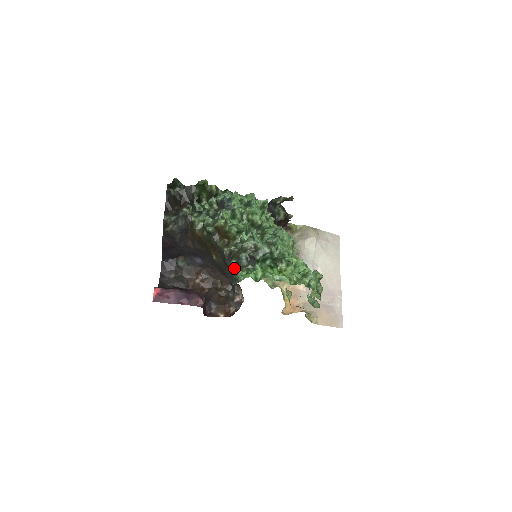
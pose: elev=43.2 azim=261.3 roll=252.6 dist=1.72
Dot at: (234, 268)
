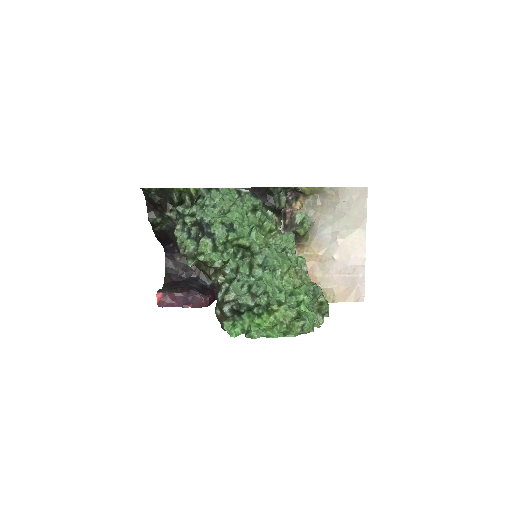
Dot at: (219, 319)
